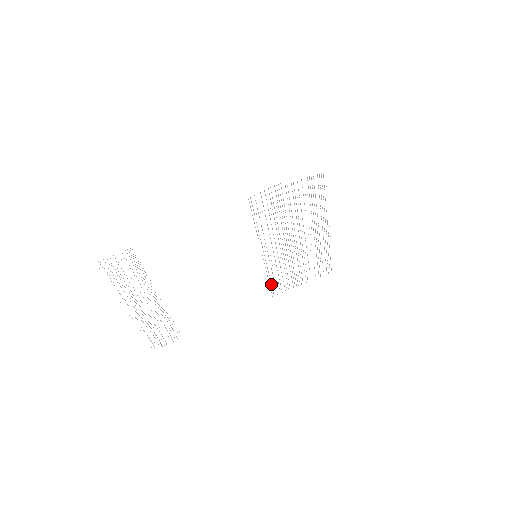
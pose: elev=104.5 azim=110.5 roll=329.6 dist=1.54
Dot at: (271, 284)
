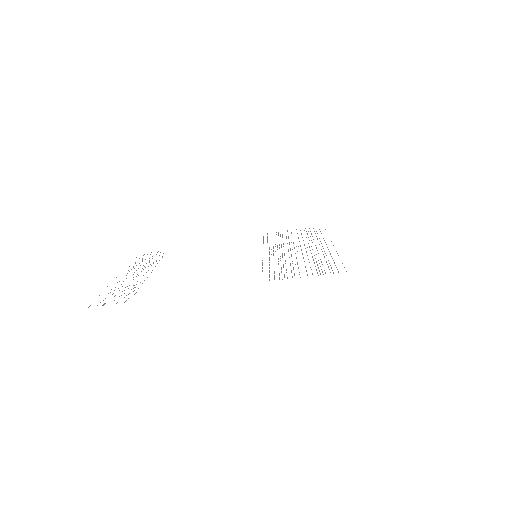
Dot at: occluded
